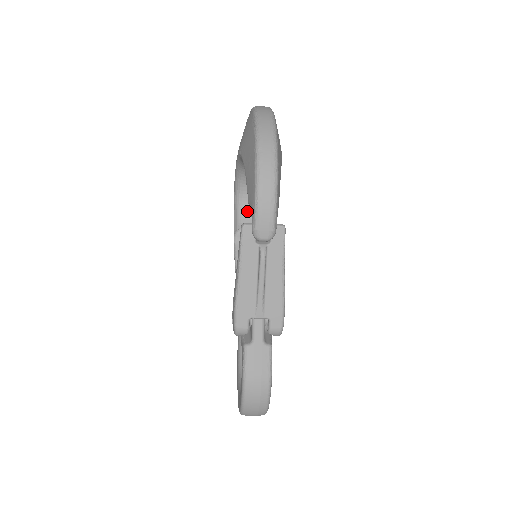
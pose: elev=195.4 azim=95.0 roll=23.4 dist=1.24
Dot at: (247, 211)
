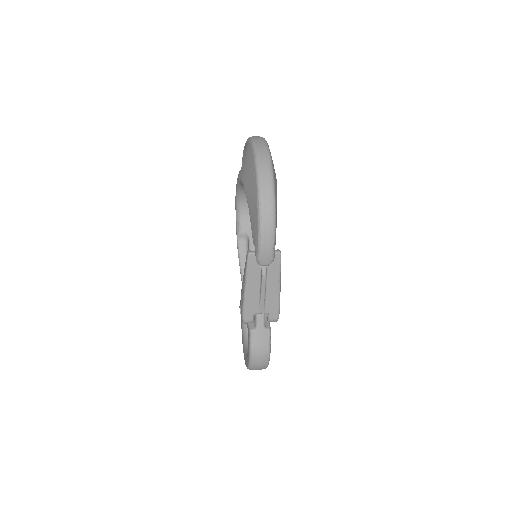
Dot at: (247, 215)
